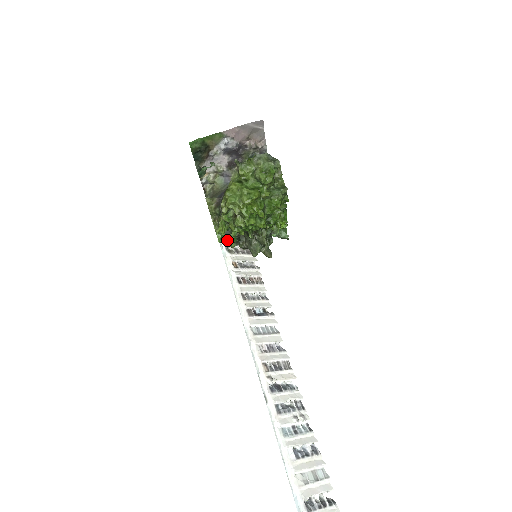
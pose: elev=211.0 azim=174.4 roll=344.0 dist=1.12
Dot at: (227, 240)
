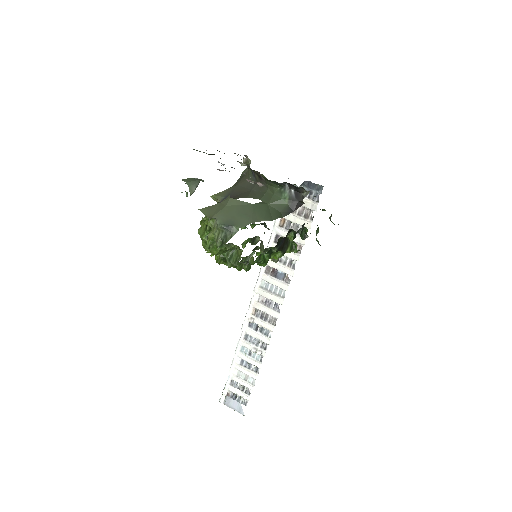
Dot at: occluded
